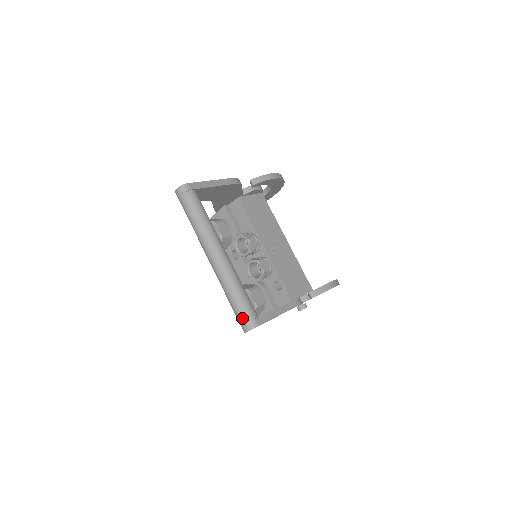
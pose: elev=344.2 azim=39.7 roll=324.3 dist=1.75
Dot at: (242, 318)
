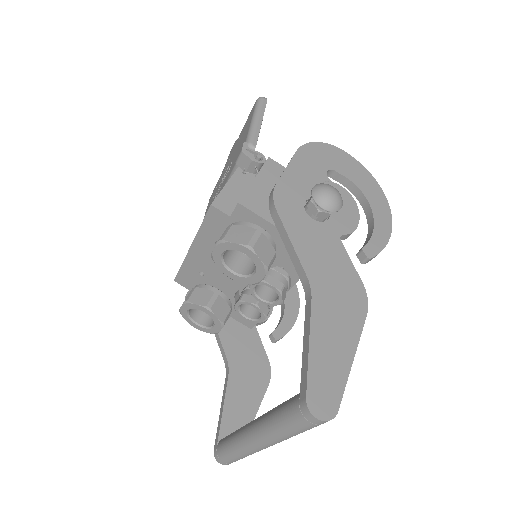
Dot at: (228, 462)
